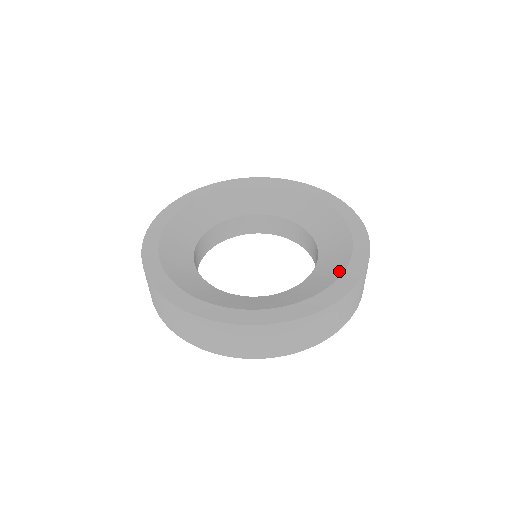
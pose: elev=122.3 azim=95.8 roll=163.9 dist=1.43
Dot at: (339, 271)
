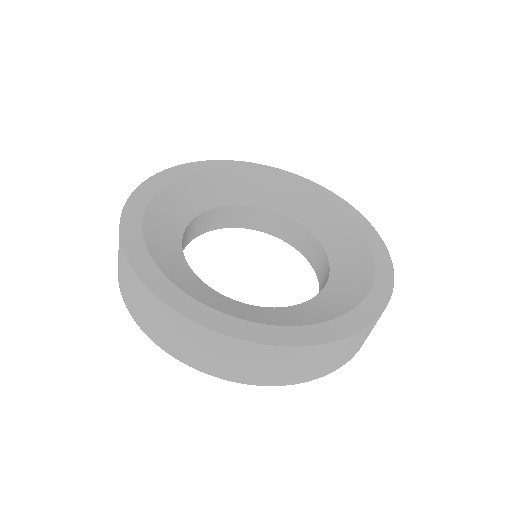
Dot at: (277, 322)
